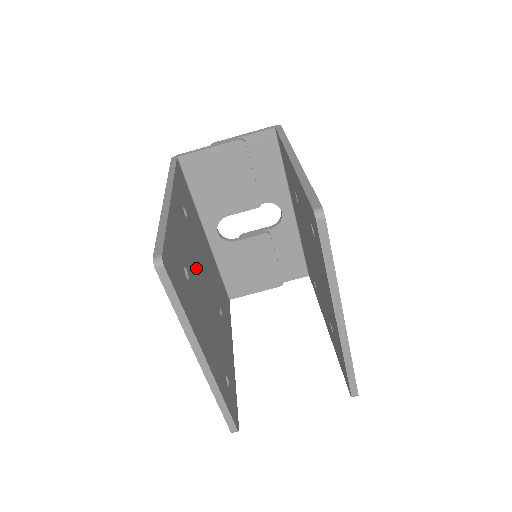
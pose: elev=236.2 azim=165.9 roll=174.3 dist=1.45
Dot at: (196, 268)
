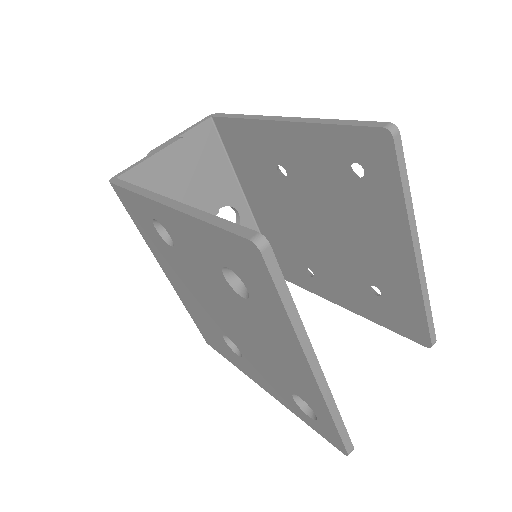
Dot at: occluded
